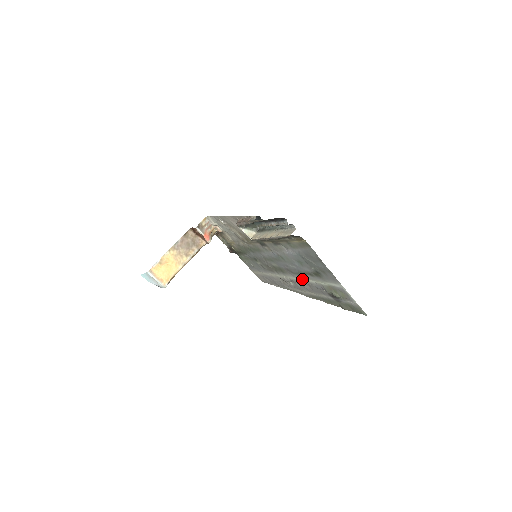
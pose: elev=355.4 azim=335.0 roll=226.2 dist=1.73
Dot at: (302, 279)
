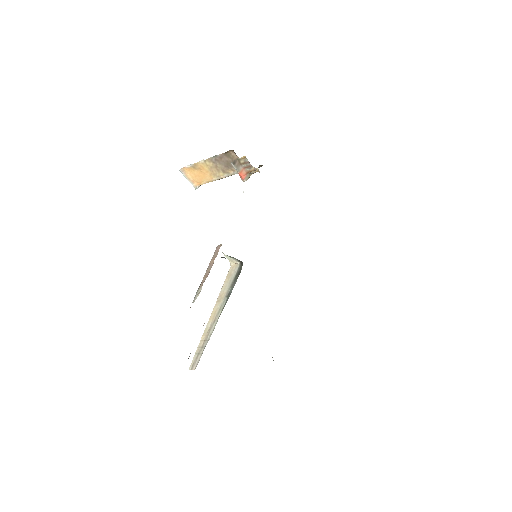
Dot at: occluded
